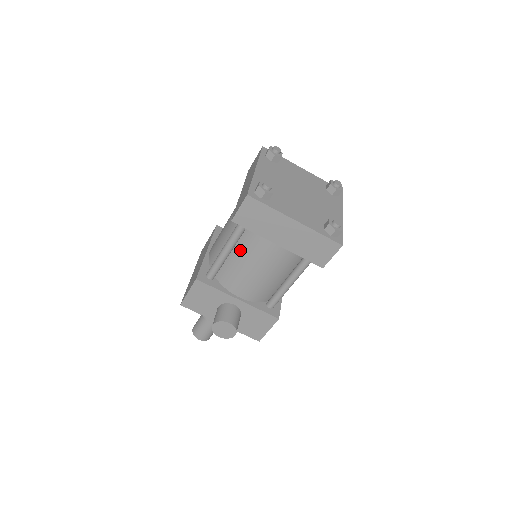
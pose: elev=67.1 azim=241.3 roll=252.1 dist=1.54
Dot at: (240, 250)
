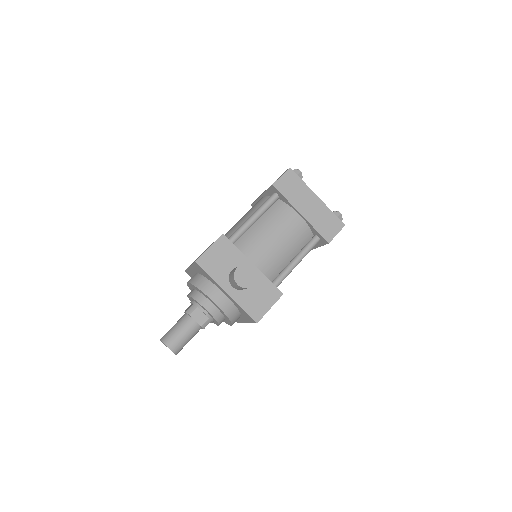
Dot at: (265, 220)
